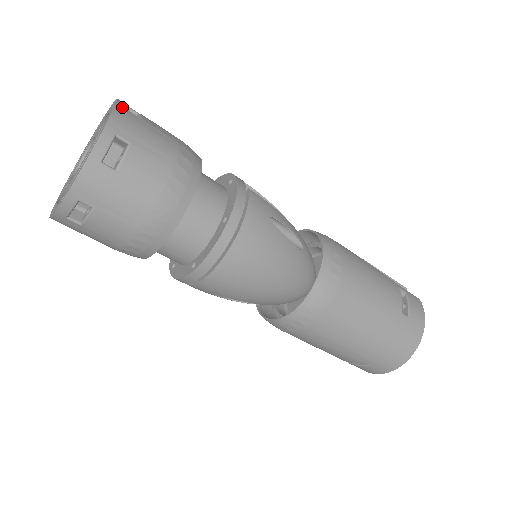
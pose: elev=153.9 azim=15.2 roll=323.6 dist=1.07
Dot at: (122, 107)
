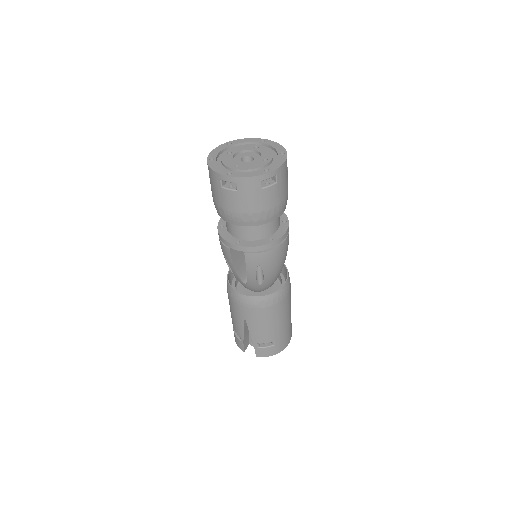
Dot at: occluded
